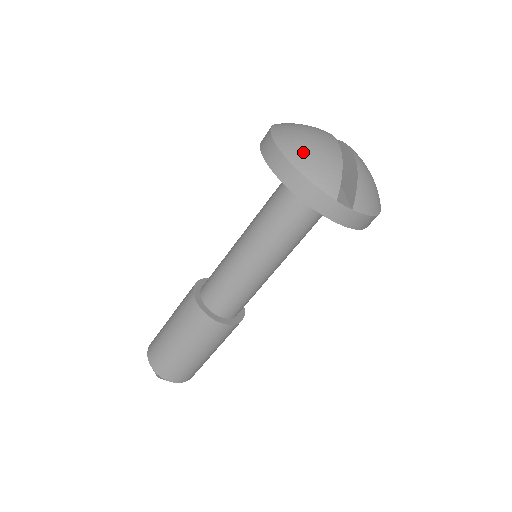
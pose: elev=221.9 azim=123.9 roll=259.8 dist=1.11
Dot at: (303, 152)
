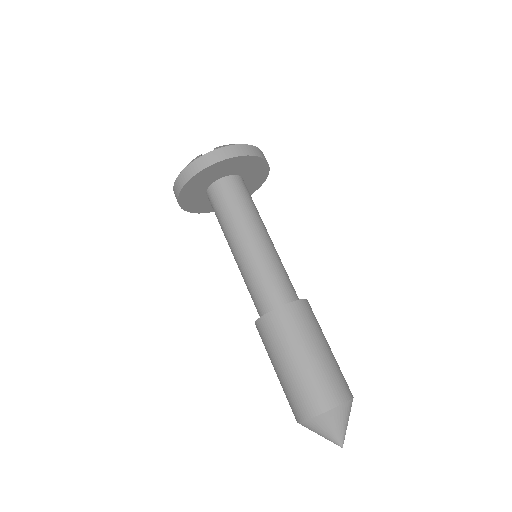
Dot at: occluded
